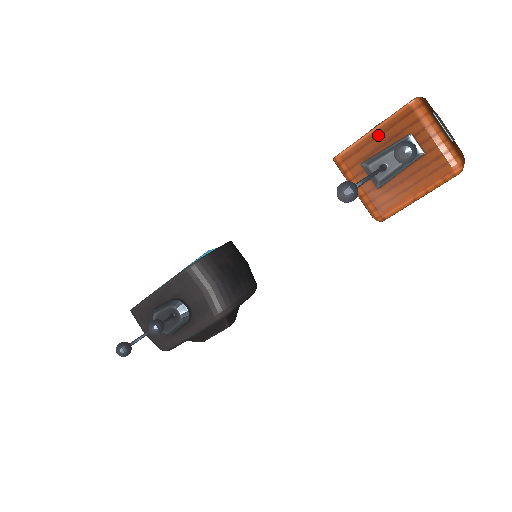
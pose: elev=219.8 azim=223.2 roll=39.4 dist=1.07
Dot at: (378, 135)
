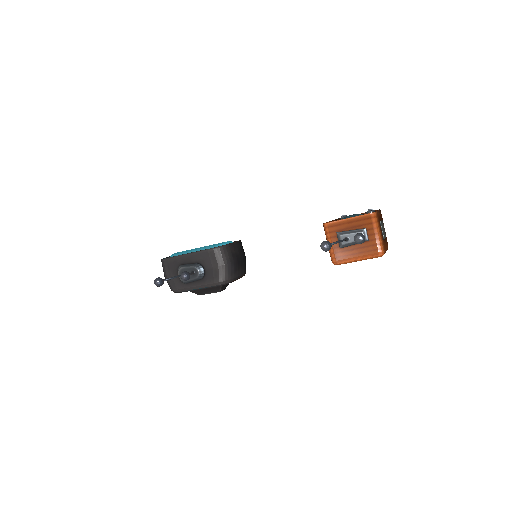
Dot at: (350, 222)
